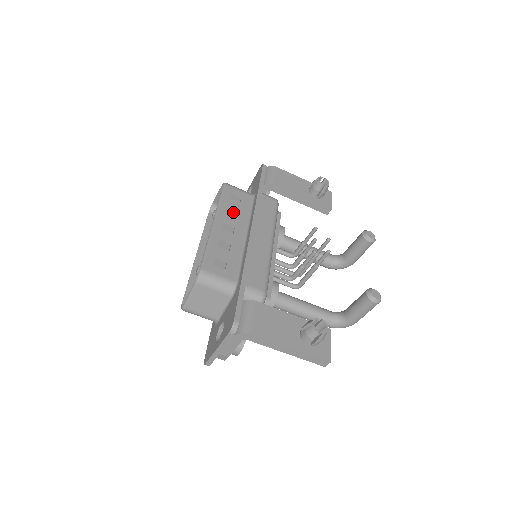
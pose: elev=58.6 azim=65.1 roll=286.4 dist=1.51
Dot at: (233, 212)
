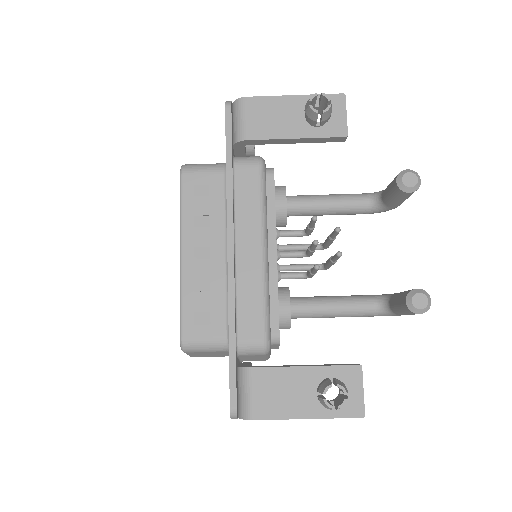
Dot at: (203, 219)
